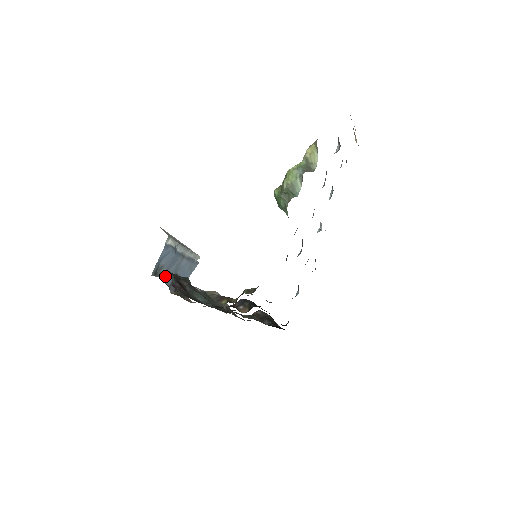
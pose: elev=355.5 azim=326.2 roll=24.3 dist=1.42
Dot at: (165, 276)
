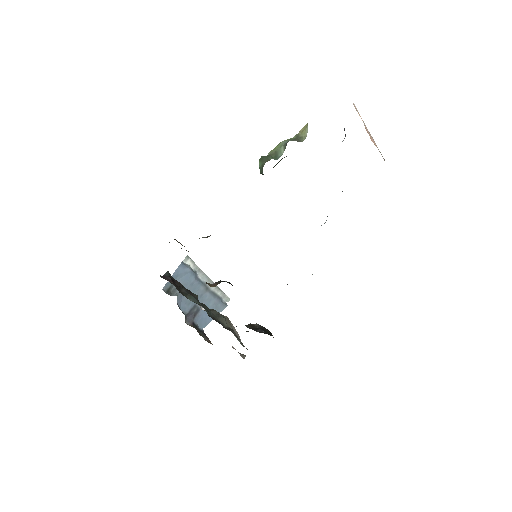
Dot at: (181, 301)
